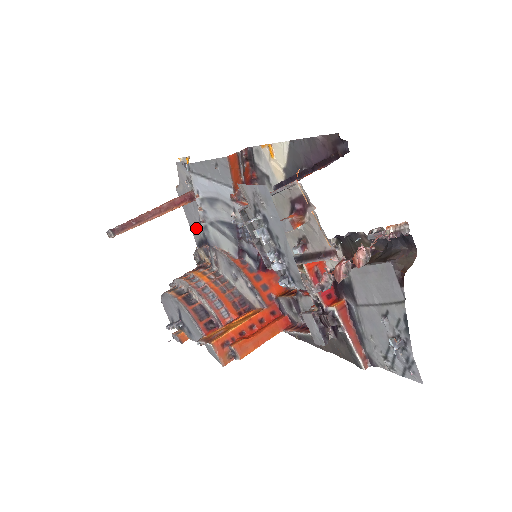
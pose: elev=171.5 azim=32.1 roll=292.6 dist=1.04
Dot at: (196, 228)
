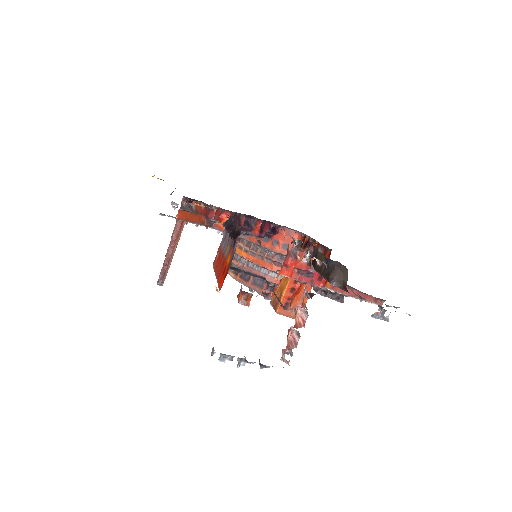
Dot at: occluded
